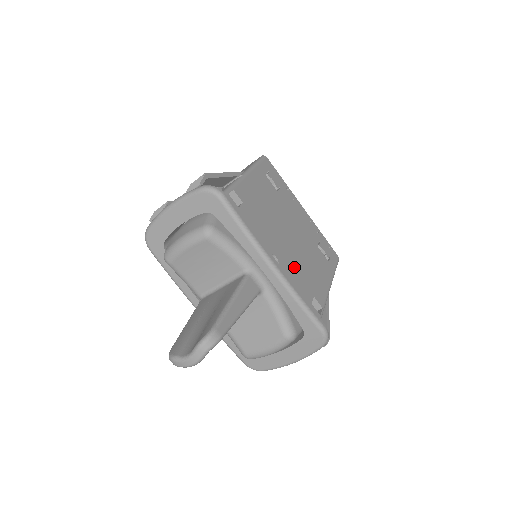
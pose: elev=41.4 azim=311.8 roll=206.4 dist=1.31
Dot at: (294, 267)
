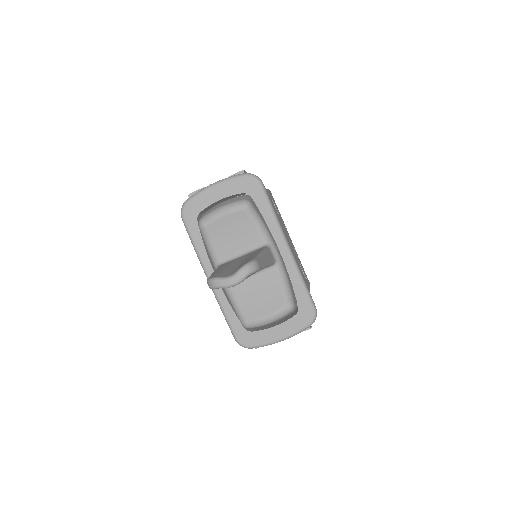
Dot at: occluded
